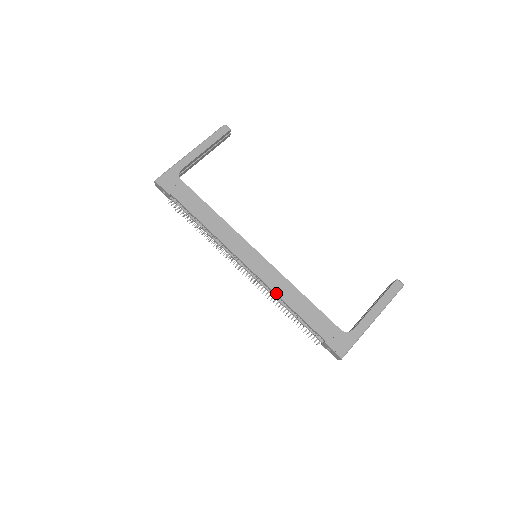
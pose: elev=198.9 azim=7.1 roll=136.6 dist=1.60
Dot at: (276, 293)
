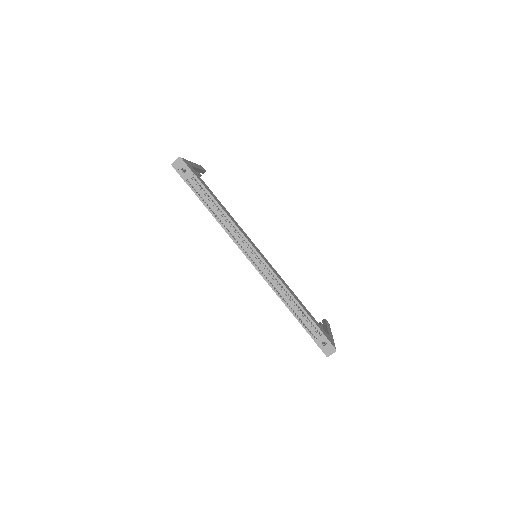
Dot at: (284, 284)
